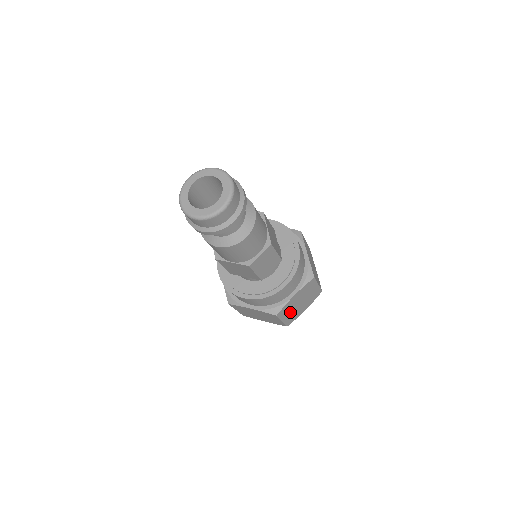
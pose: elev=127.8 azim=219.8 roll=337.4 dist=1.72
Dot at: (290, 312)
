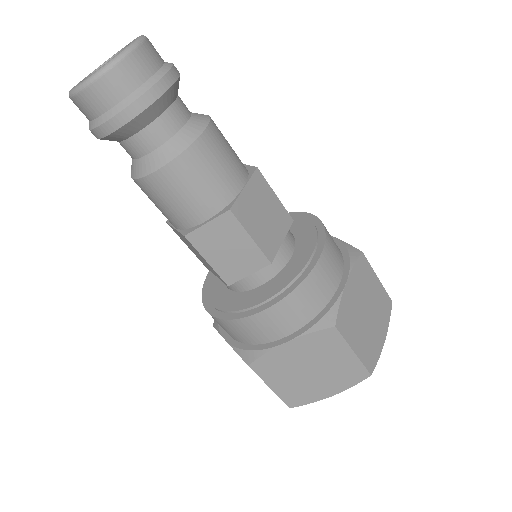
Dot at: (287, 378)
